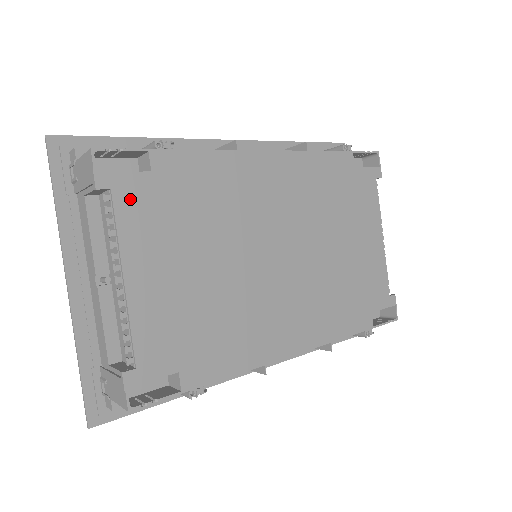
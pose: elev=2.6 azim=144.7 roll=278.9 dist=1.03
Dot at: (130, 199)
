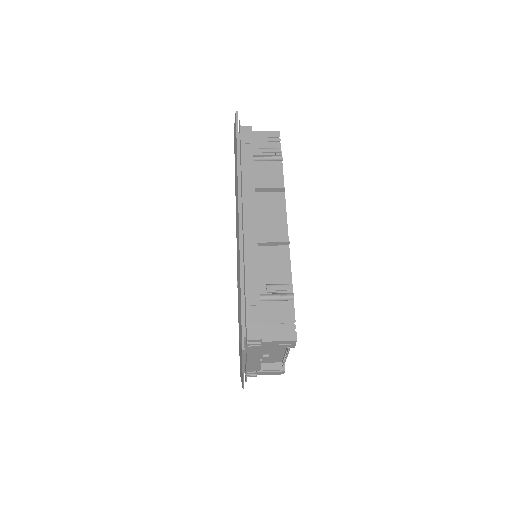
Dot at: occluded
